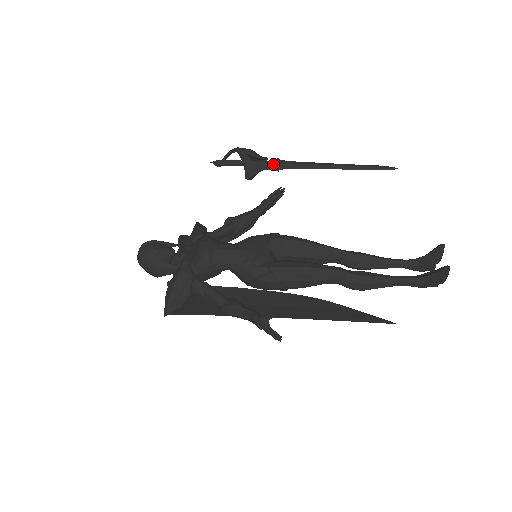
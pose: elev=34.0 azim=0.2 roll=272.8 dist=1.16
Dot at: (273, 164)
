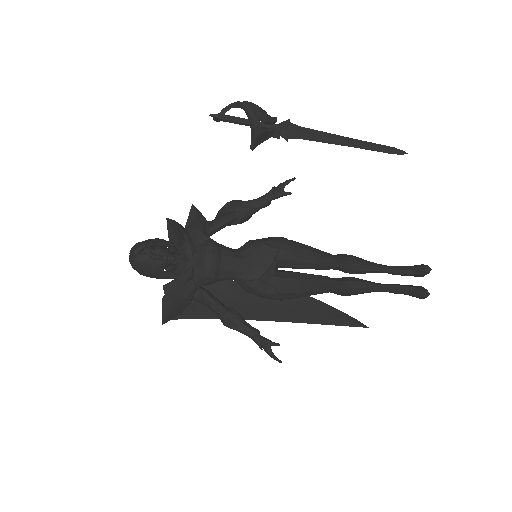
Dot at: (283, 131)
